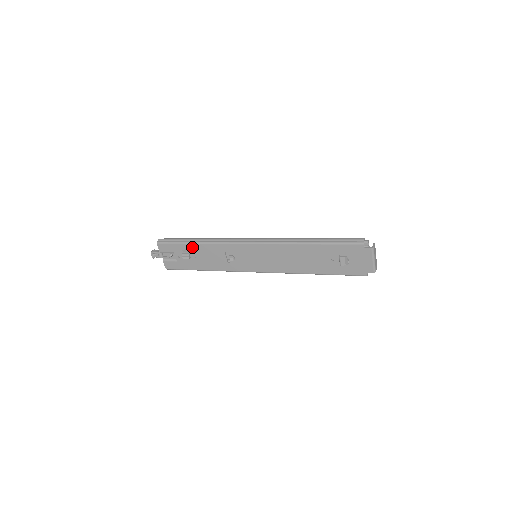
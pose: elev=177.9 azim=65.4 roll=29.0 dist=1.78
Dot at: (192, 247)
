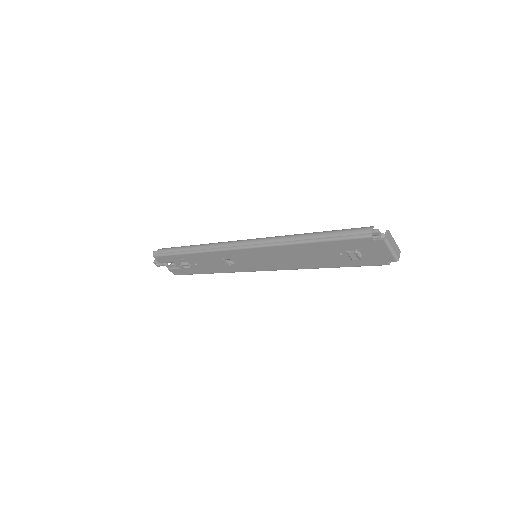
Dot at: (187, 257)
